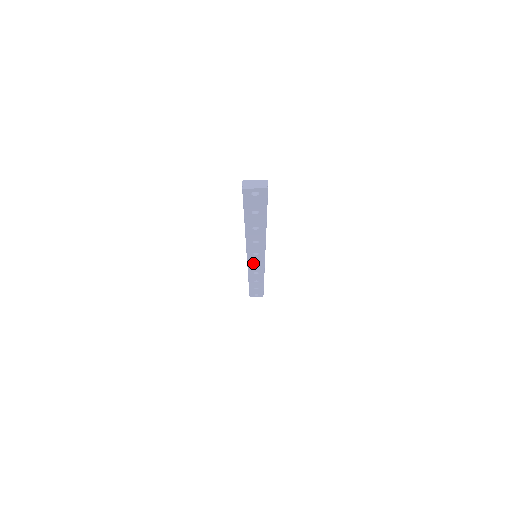
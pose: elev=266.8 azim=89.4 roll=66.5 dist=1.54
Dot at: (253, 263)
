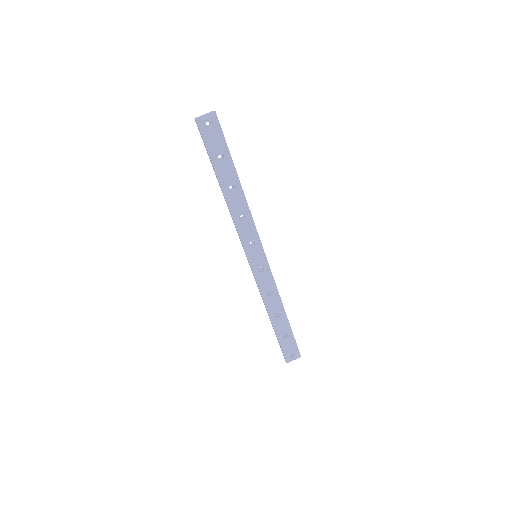
Dot at: (258, 269)
